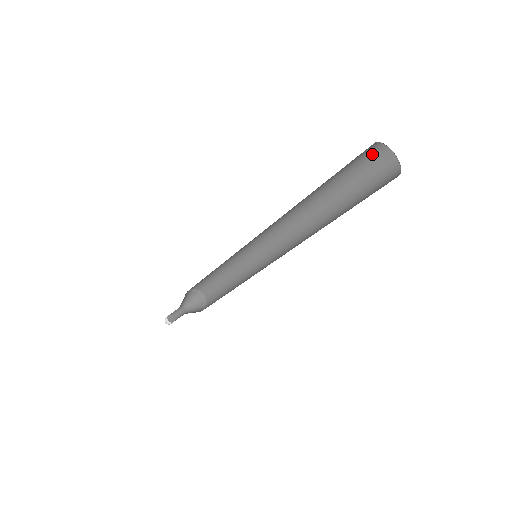
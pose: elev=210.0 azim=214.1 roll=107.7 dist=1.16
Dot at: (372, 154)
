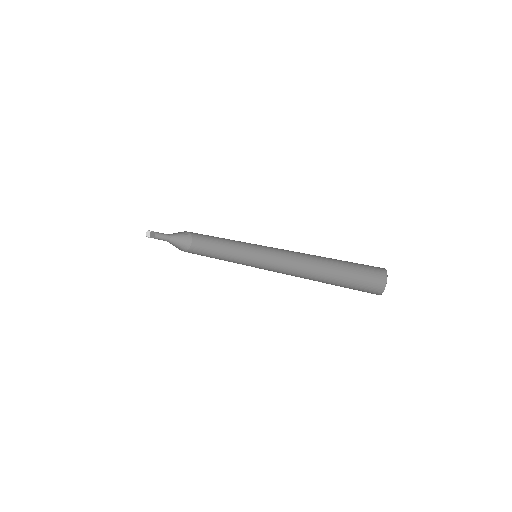
Dot at: (376, 268)
